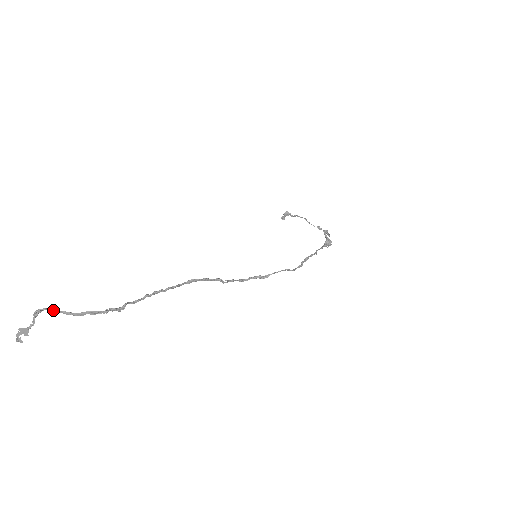
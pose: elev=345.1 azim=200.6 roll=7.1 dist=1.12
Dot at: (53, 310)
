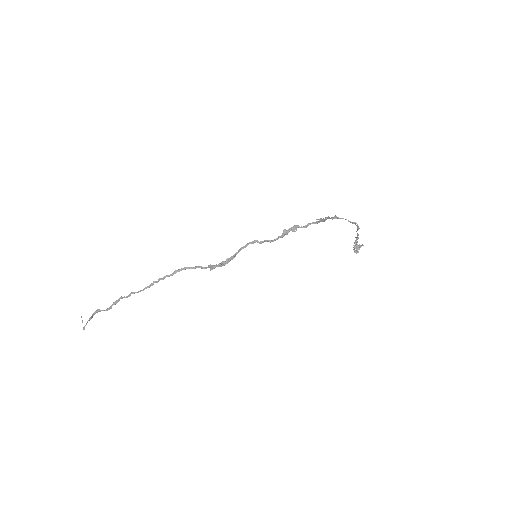
Dot at: (101, 310)
